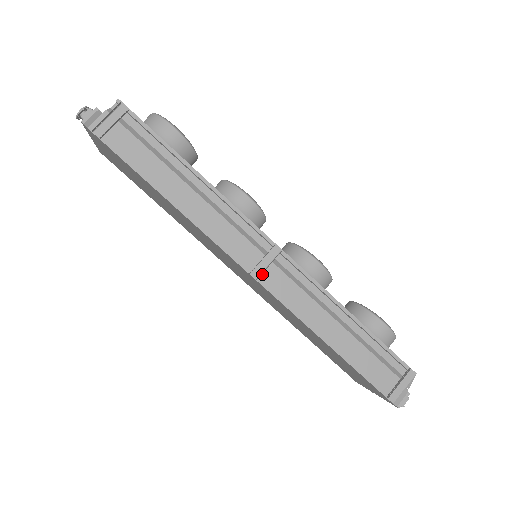
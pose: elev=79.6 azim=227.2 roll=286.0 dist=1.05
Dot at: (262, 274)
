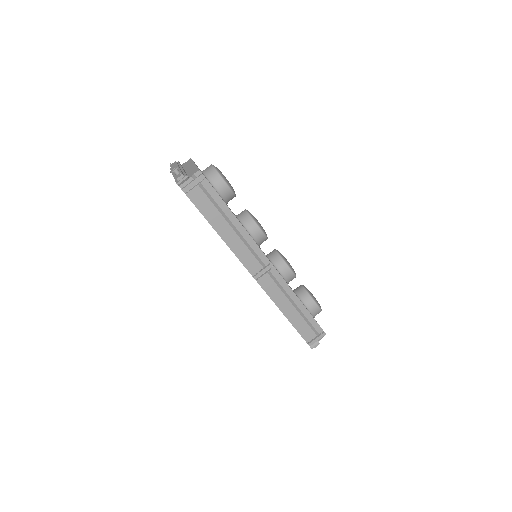
Dot at: (259, 277)
